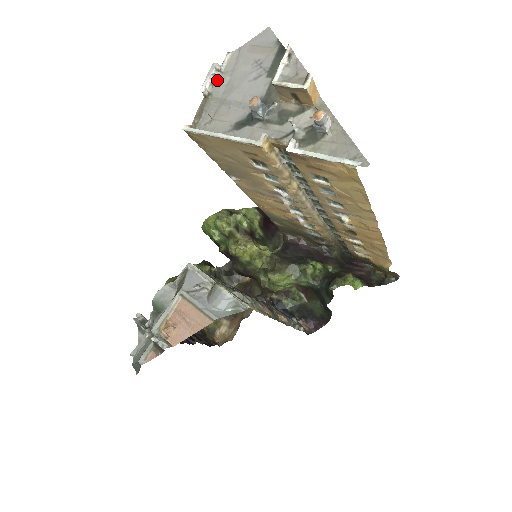
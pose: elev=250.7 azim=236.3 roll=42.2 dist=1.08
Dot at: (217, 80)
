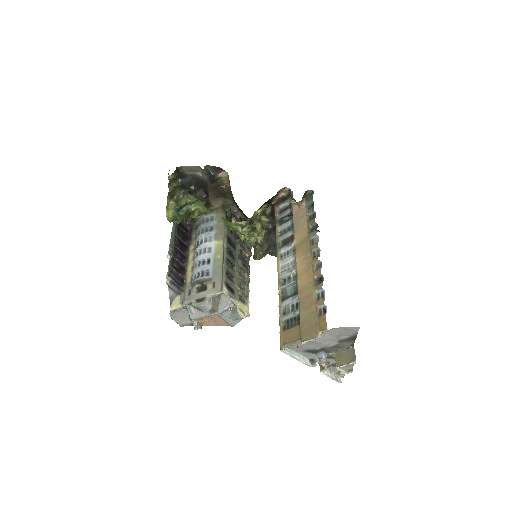
Dot at: (313, 336)
